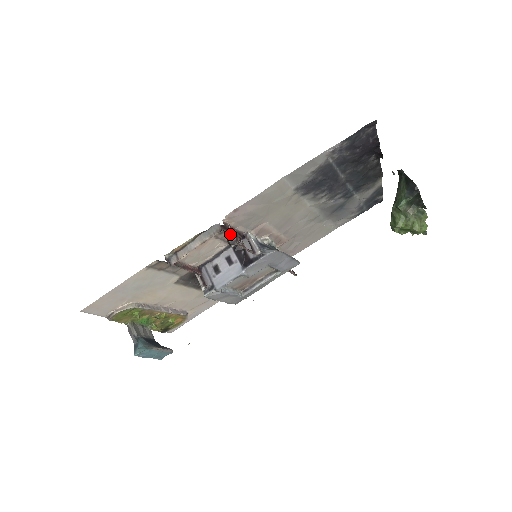
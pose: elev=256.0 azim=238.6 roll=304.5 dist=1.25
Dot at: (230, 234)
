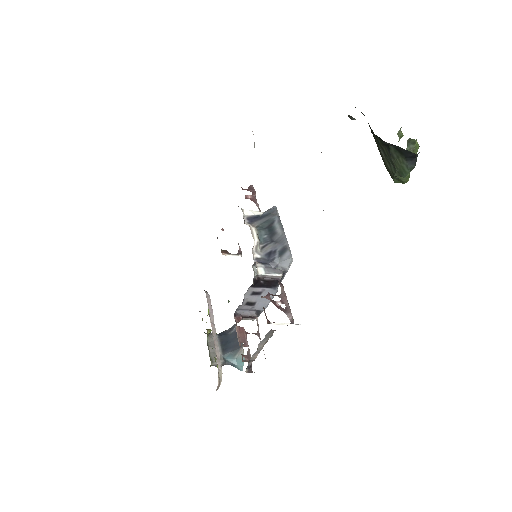
Dot at: occluded
